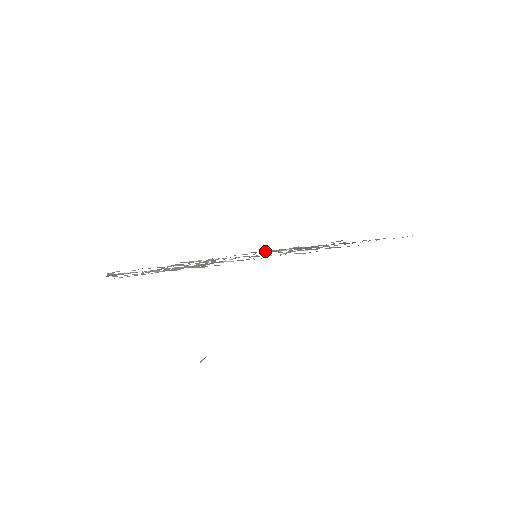
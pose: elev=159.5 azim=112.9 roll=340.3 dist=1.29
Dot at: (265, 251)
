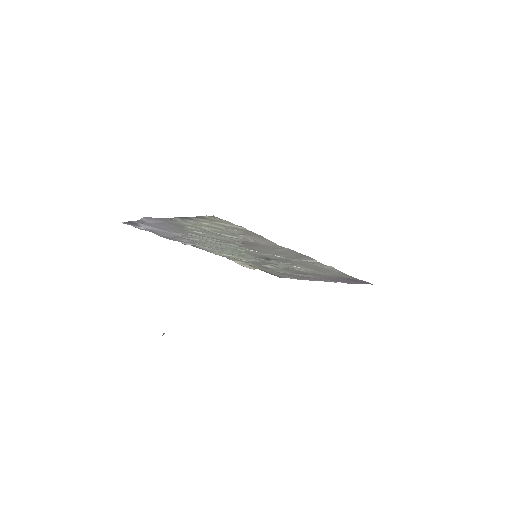
Dot at: (251, 258)
